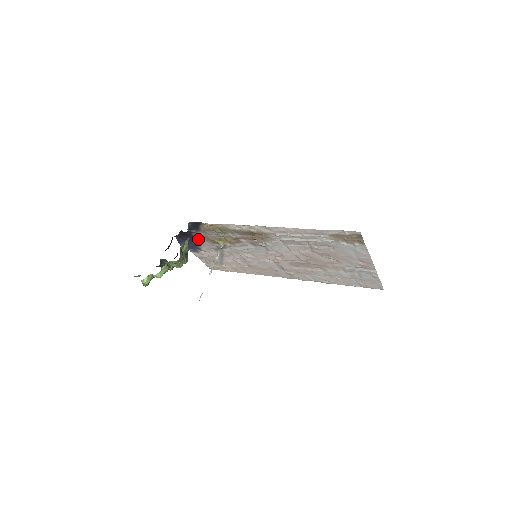
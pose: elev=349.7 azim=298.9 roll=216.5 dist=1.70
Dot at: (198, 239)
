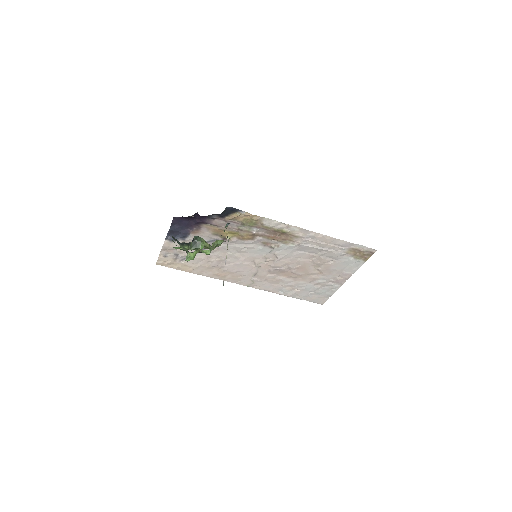
Dot at: (201, 227)
